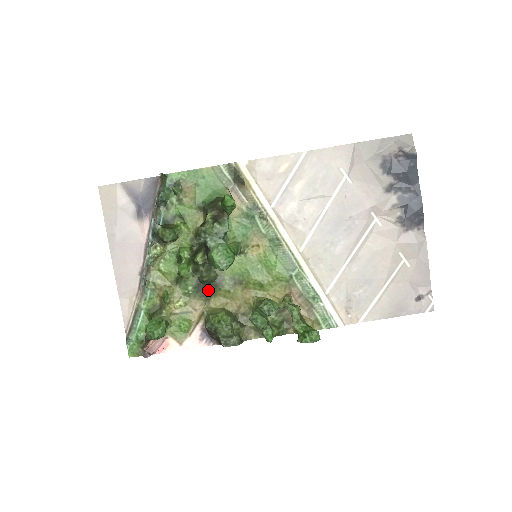
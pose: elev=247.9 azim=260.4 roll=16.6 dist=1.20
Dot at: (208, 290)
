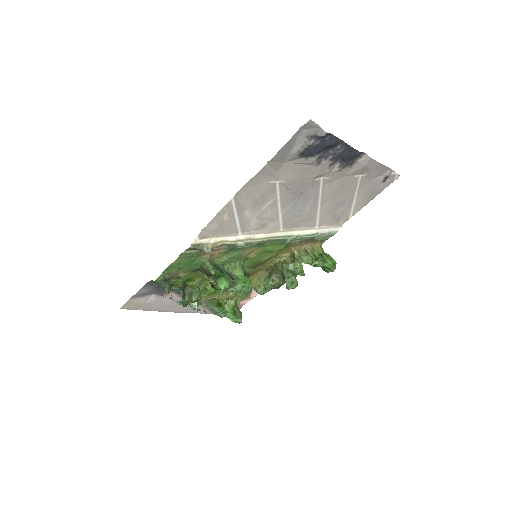
Dot at: occluded
